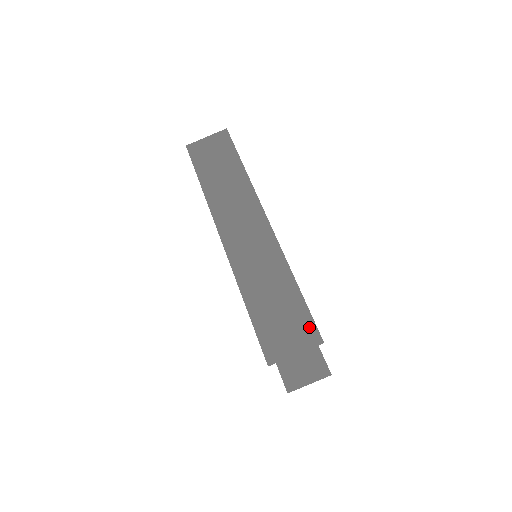
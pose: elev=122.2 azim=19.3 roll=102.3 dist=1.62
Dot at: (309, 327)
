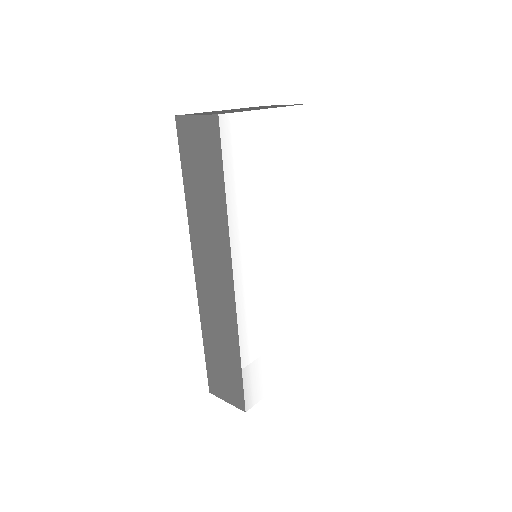
Dot at: (239, 395)
